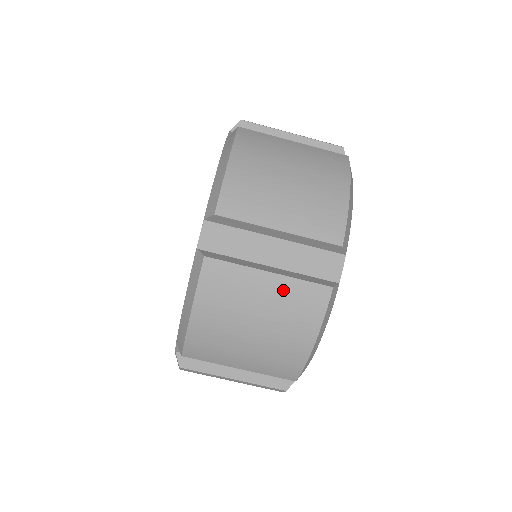
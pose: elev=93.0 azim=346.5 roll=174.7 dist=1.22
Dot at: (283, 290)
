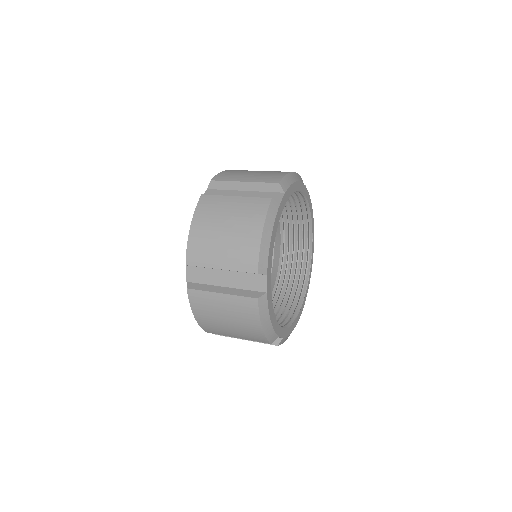
Dot at: (242, 203)
